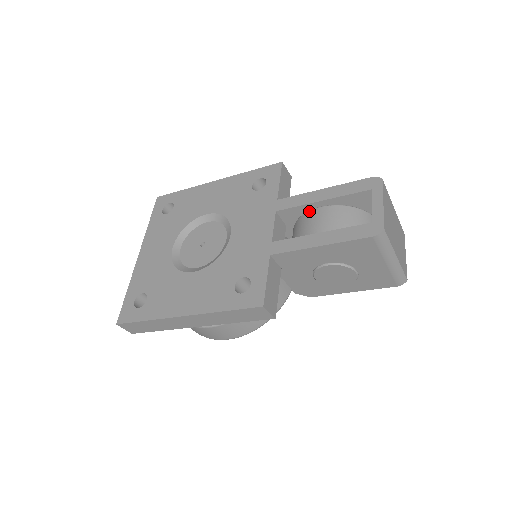
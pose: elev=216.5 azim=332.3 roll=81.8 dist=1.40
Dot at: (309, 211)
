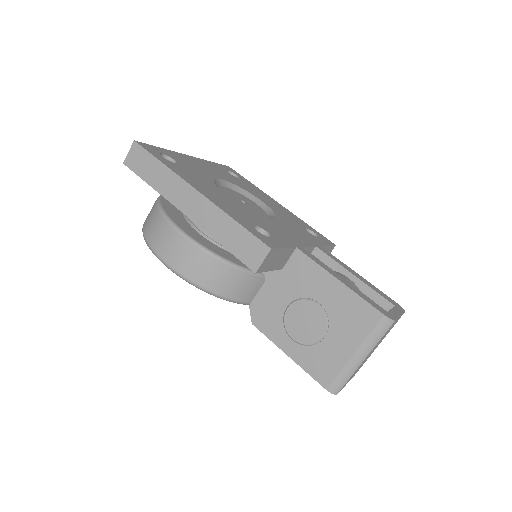
Dot at: (337, 271)
